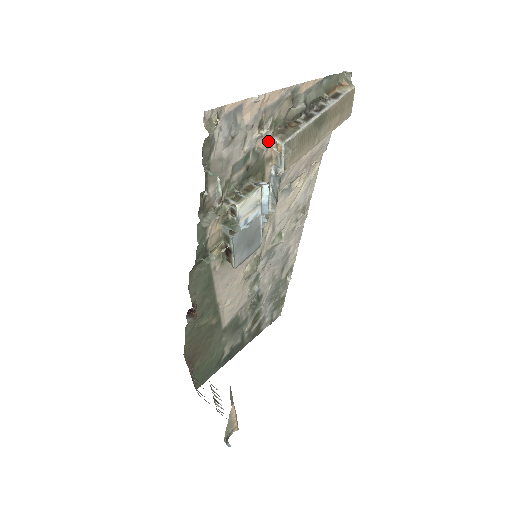
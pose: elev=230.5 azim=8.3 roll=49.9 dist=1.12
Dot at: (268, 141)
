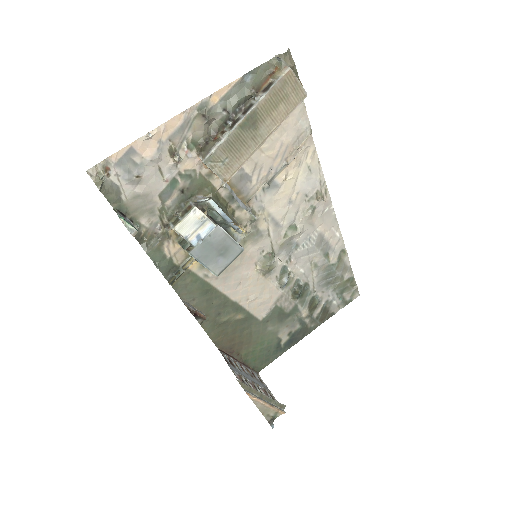
Dot at: (196, 160)
